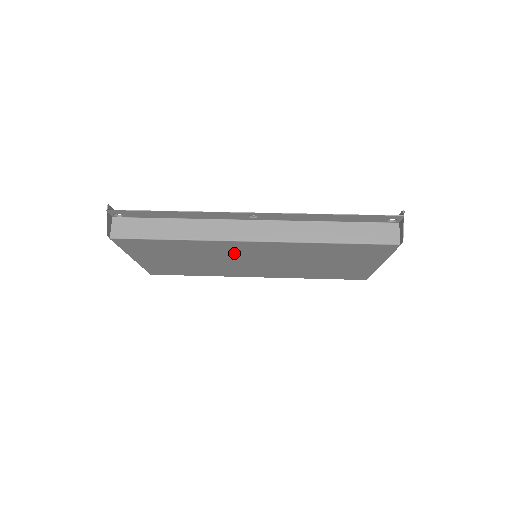
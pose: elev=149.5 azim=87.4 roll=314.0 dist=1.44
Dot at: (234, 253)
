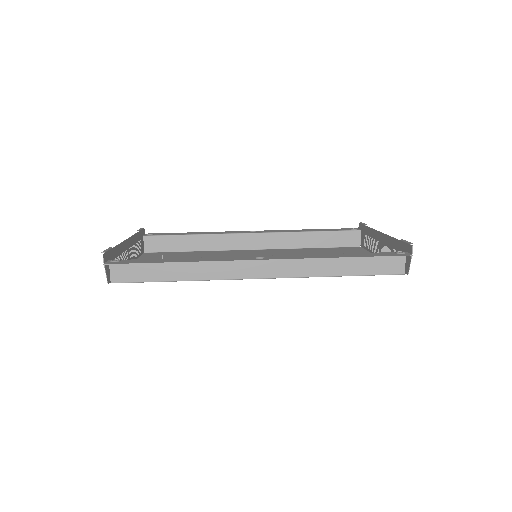
Dot at: occluded
